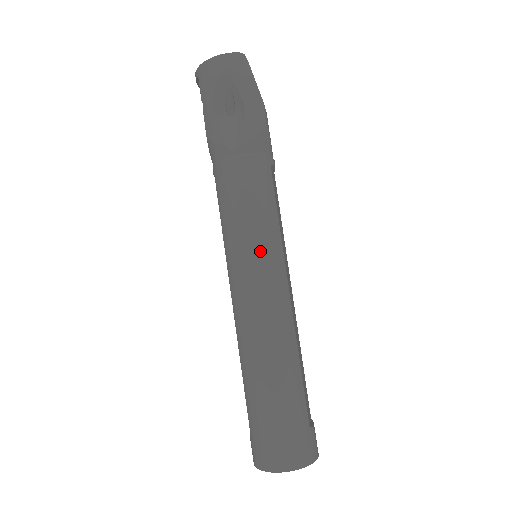
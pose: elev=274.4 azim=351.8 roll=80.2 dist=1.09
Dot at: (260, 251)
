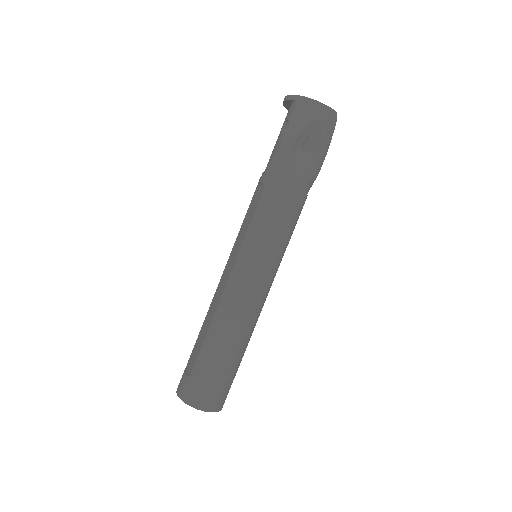
Dot at: (271, 262)
